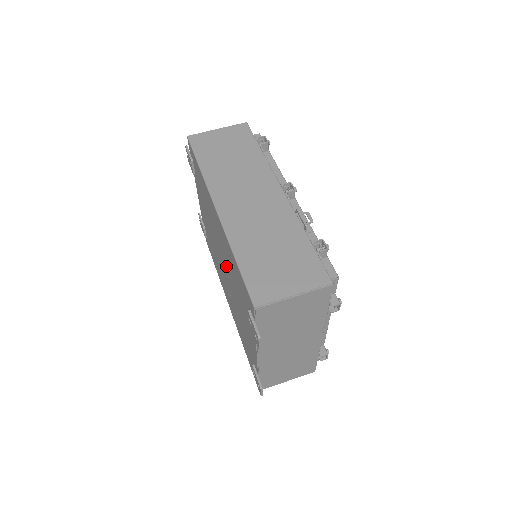
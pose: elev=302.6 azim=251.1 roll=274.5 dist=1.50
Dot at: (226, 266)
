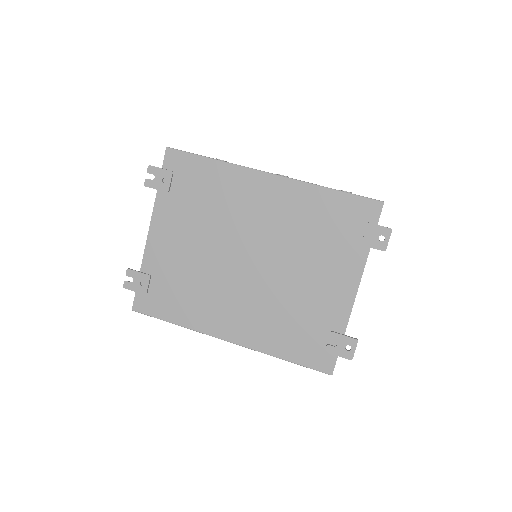
Dot at: (269, 245)
